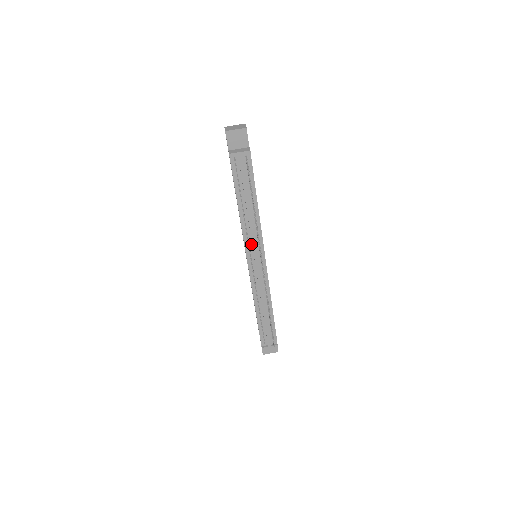
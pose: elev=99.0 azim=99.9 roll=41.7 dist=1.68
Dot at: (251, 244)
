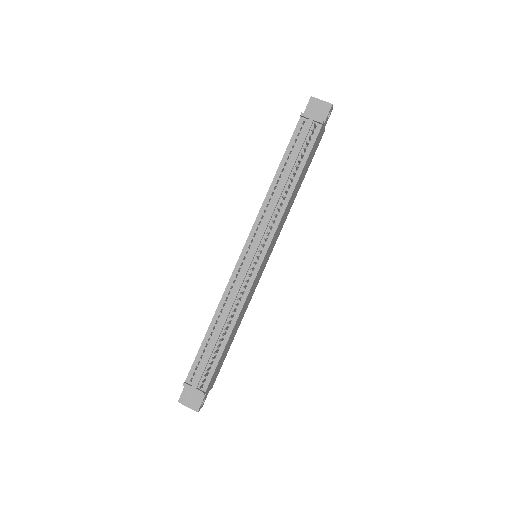
Dot at: (261, 227)
